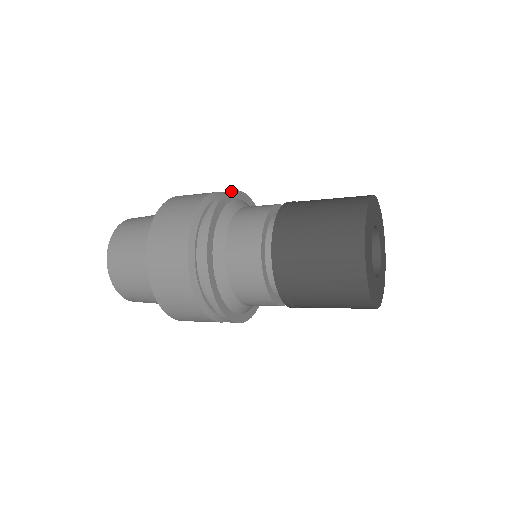
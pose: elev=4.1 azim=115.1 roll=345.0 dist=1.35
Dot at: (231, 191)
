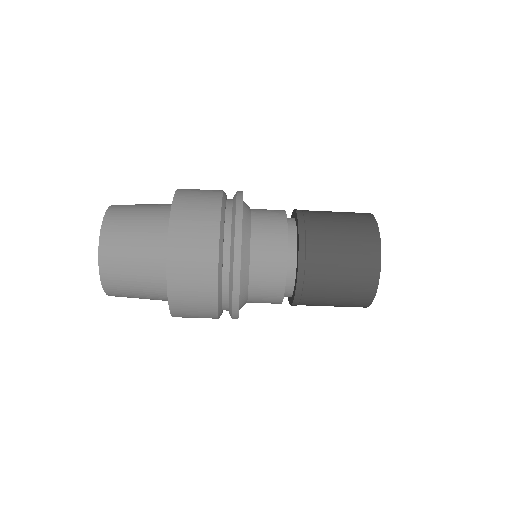
Dot at: occluded
